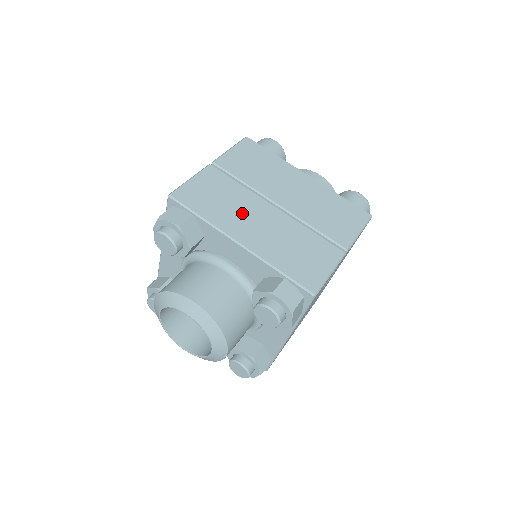
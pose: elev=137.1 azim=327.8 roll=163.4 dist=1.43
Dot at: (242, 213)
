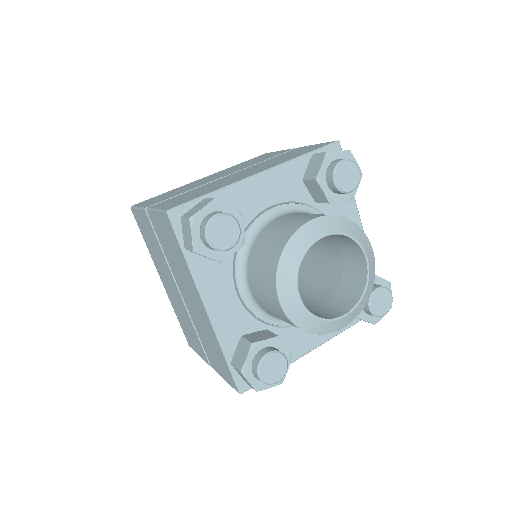
Dot at: occluded
